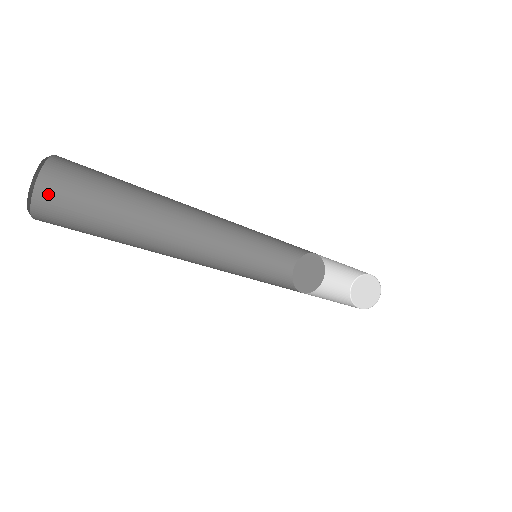
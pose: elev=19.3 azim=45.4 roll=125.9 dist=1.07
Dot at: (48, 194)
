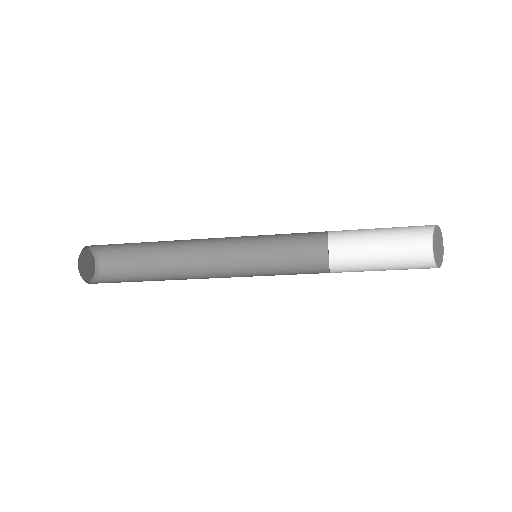
Dot at: (107, 263)
